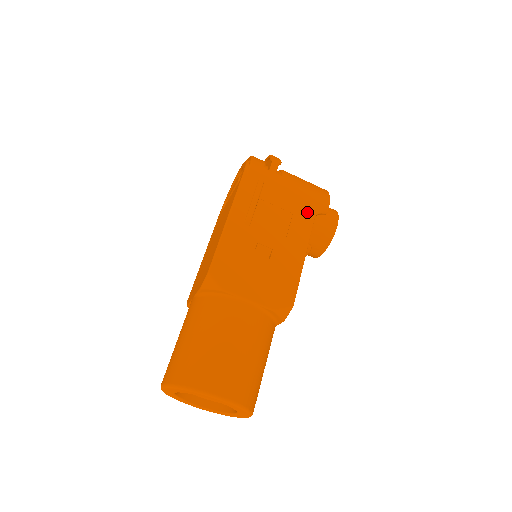
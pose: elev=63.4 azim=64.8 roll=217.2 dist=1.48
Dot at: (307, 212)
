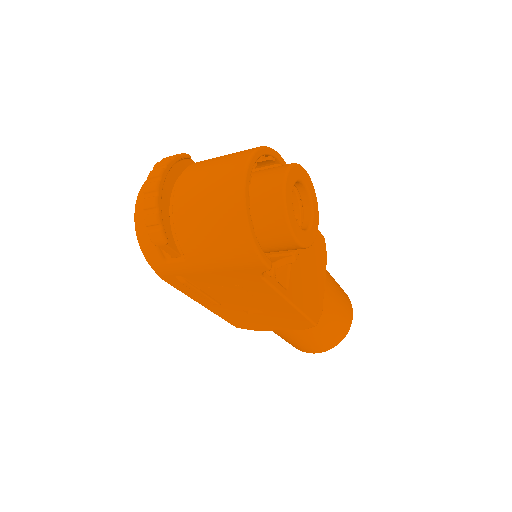
Dot at: (250, 279)
